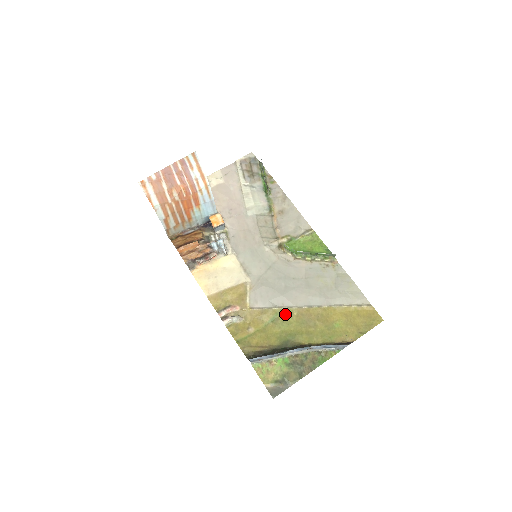
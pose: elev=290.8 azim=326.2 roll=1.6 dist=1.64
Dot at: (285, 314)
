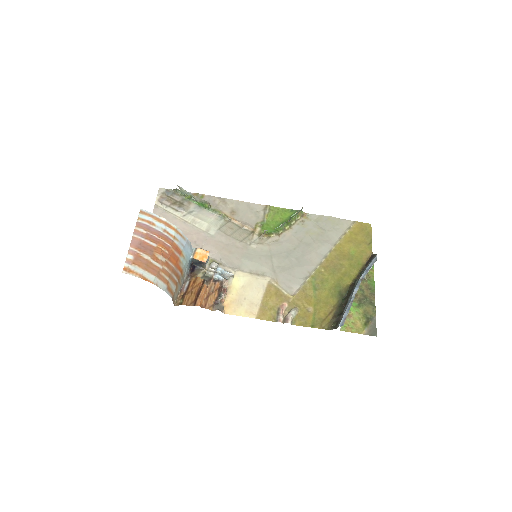
Dot at: (317, 277)
